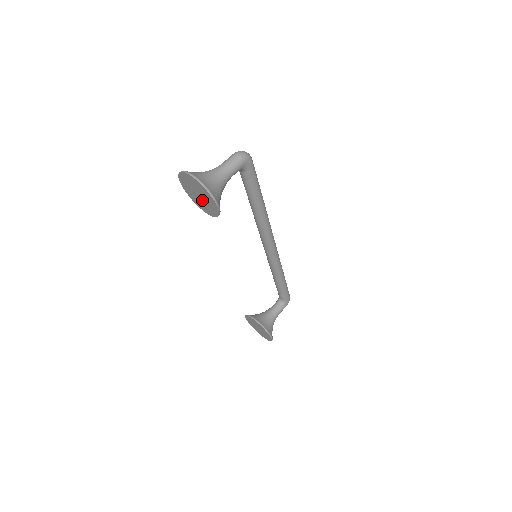
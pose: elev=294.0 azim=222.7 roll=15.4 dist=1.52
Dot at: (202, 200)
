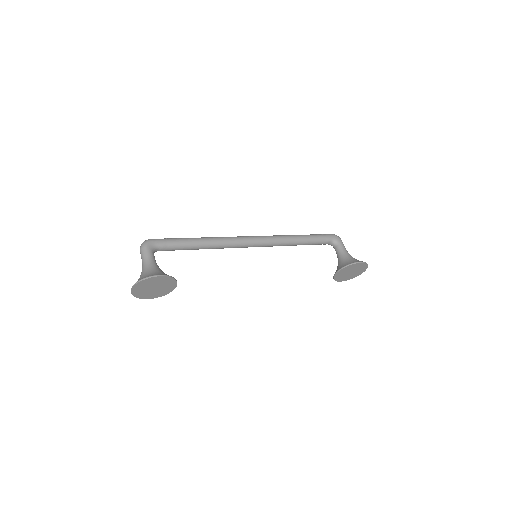
Dot at: (159, 287)
